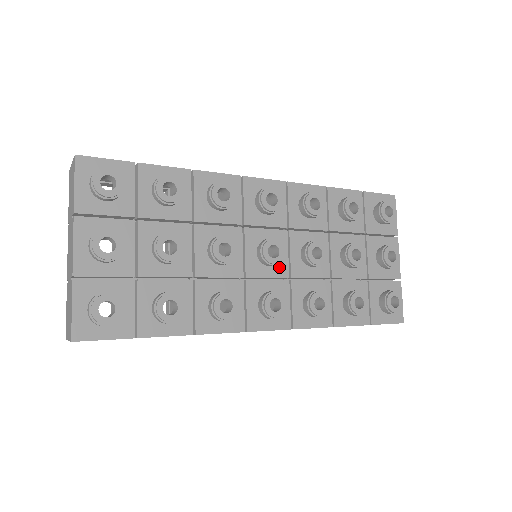
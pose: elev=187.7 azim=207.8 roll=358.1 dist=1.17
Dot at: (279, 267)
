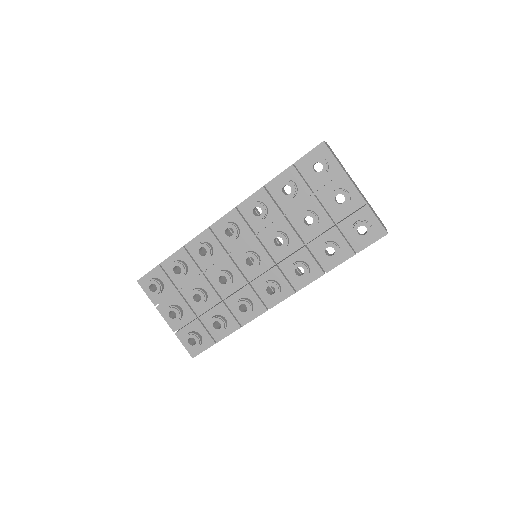
Dot at: (265, 262)
